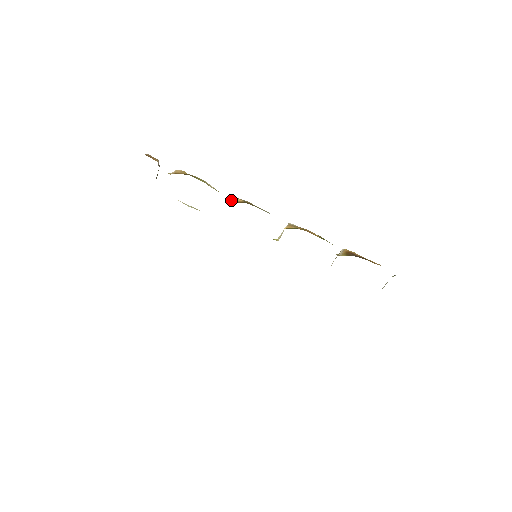
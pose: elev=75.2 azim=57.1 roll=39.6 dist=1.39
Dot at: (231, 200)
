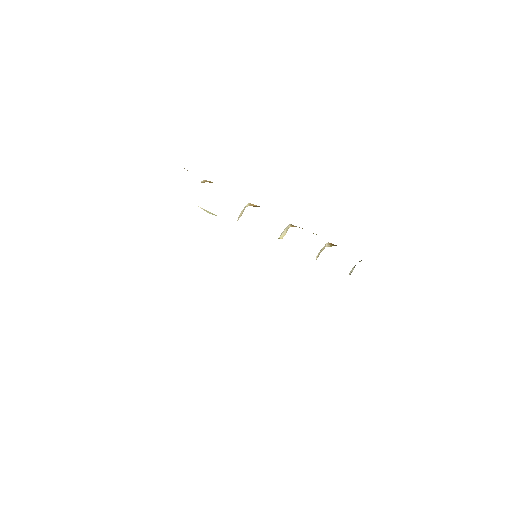
Dot at: (250, 205)
